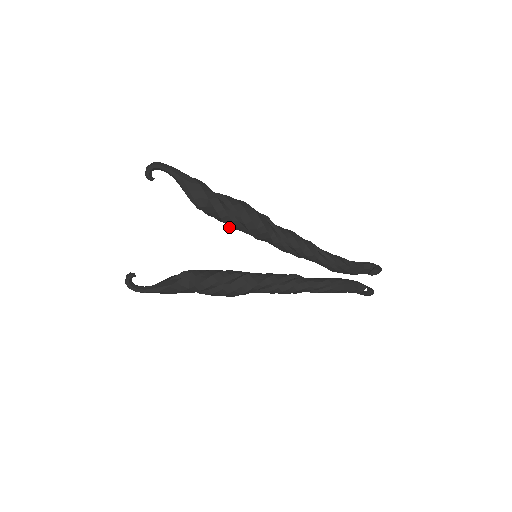
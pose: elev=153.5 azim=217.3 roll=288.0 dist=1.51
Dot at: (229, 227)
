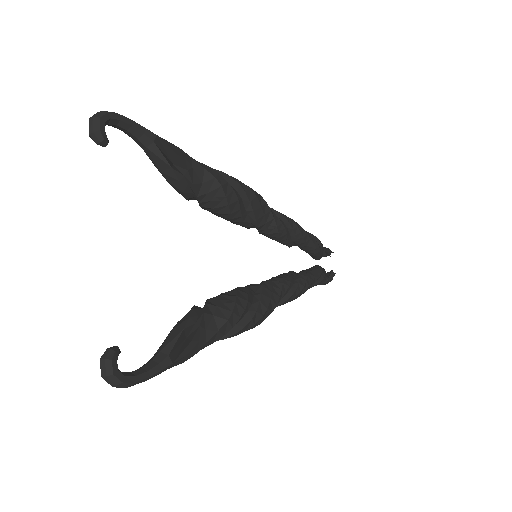
Dot at: (230, 213)
